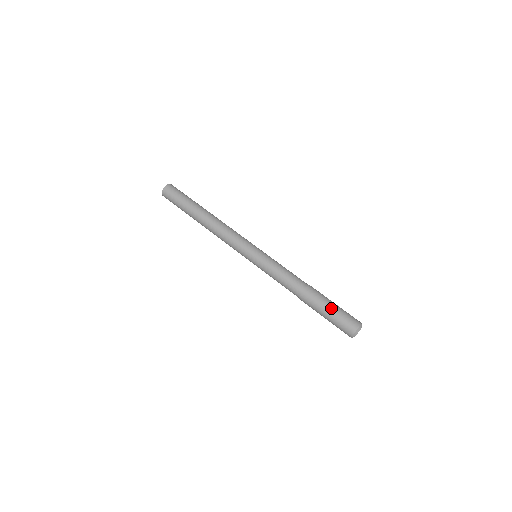
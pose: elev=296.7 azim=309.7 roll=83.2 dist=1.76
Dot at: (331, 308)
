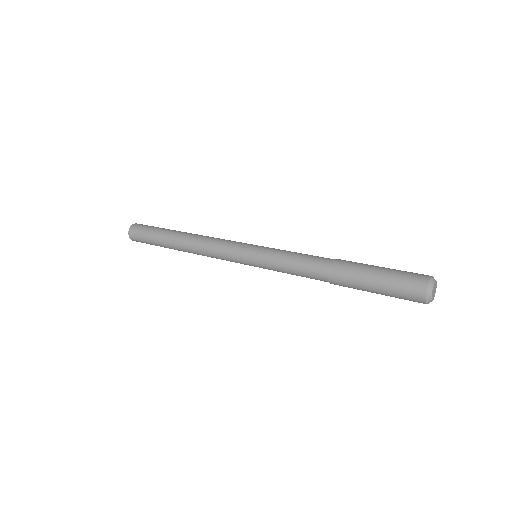
Dot at: (378, 270)
